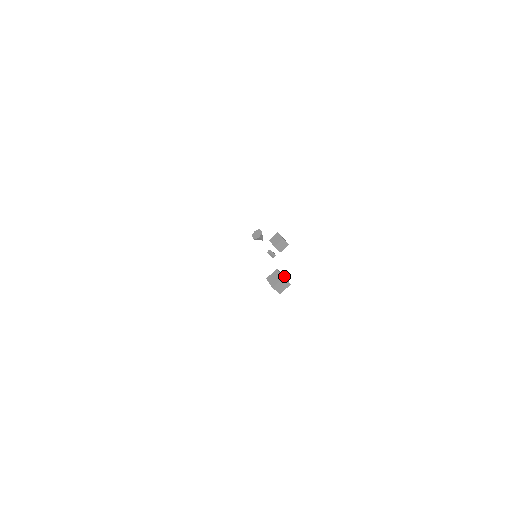
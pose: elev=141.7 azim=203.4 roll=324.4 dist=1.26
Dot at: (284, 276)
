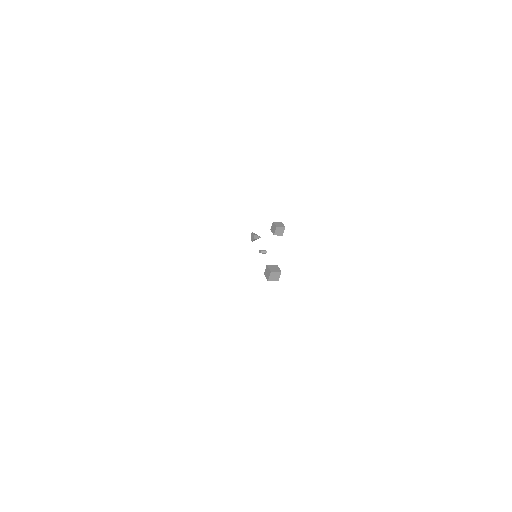
Dot at: (276, 266)
